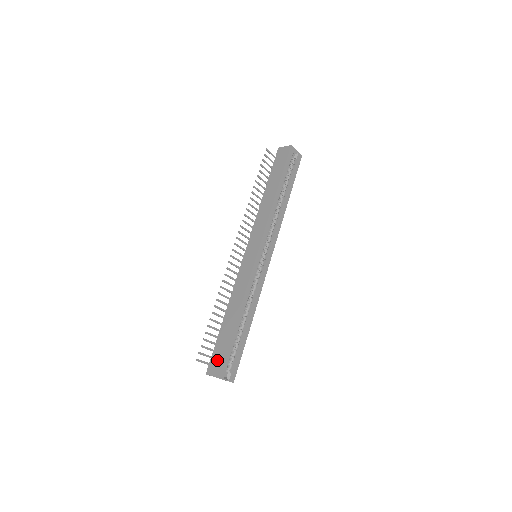
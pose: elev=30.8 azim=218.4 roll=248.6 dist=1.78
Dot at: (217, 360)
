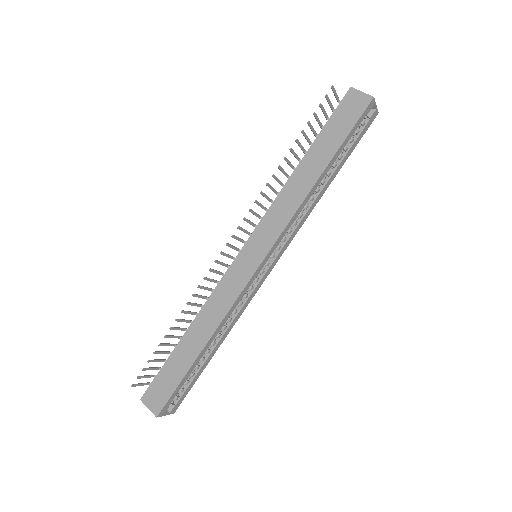
Dot at: (160, 391)
